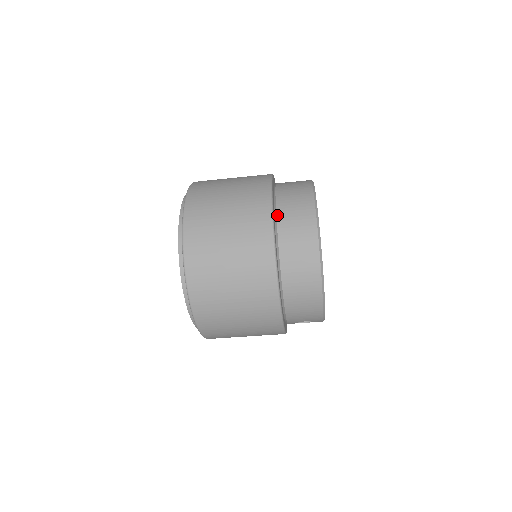
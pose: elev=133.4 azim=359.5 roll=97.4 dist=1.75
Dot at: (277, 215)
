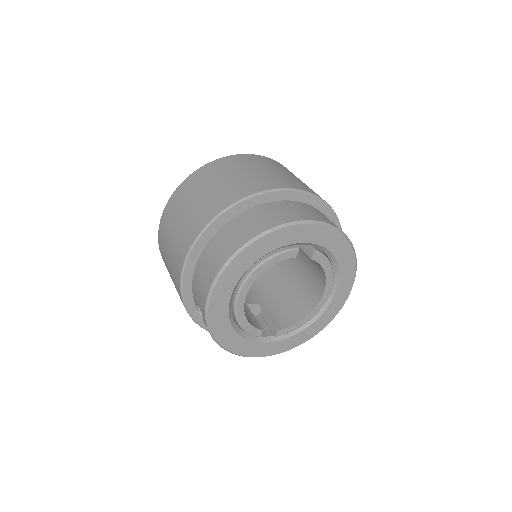
Dot at: (279, 201)
